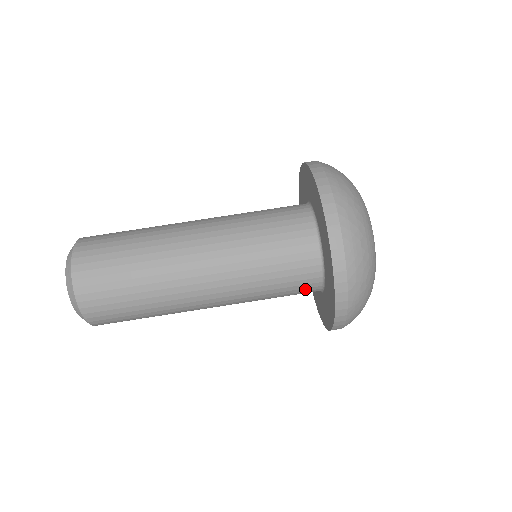
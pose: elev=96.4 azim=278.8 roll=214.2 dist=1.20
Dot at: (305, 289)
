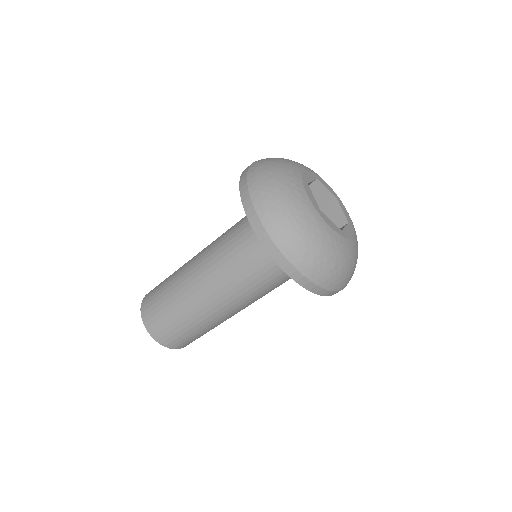
Dot at: occluded
